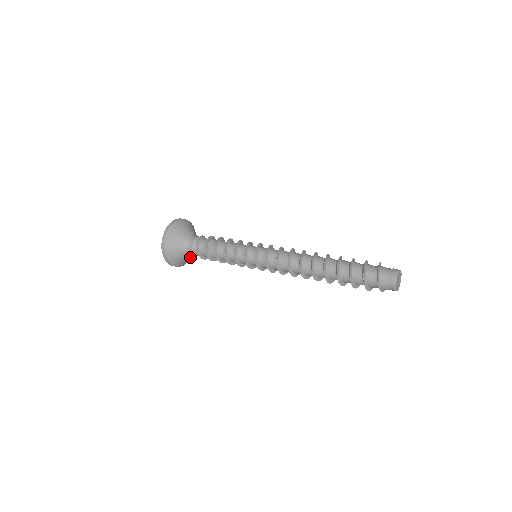
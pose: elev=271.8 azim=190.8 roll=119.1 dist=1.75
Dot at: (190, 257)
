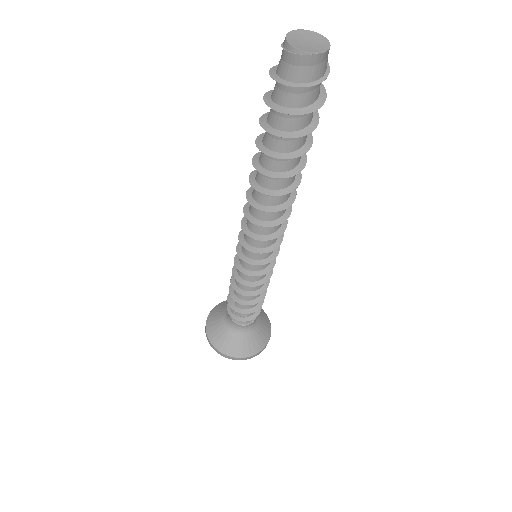
Dot at: (253, 333)
